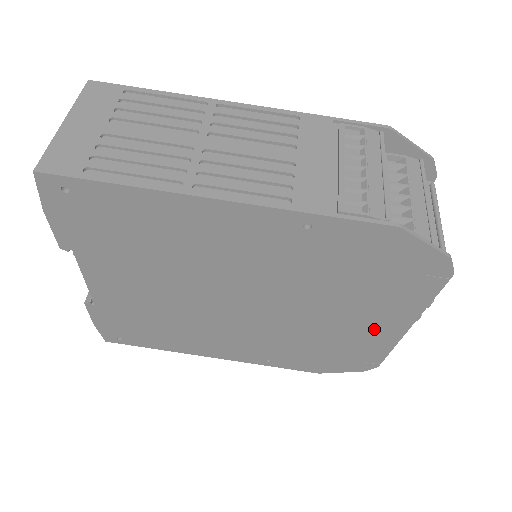
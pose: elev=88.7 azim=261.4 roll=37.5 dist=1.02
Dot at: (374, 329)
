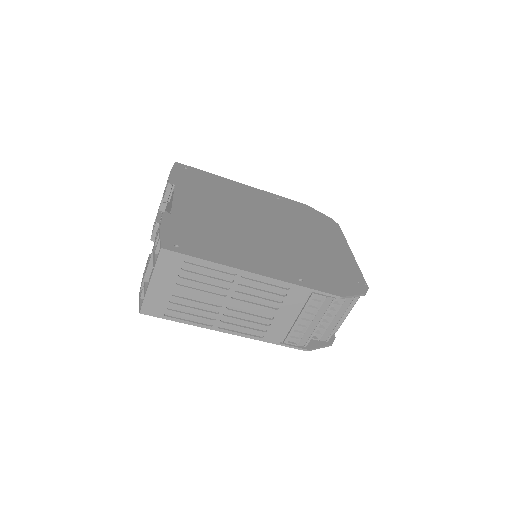
Dot at: occluded
